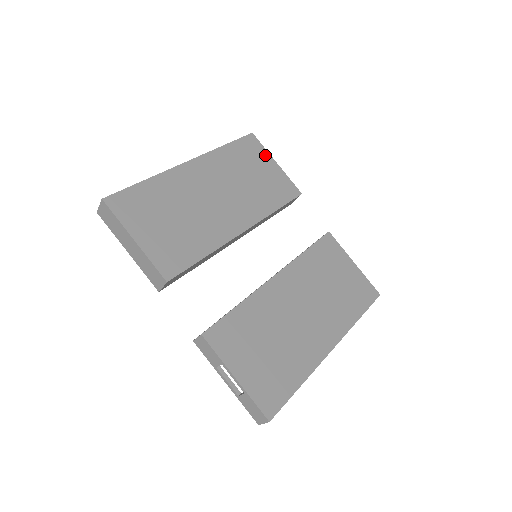
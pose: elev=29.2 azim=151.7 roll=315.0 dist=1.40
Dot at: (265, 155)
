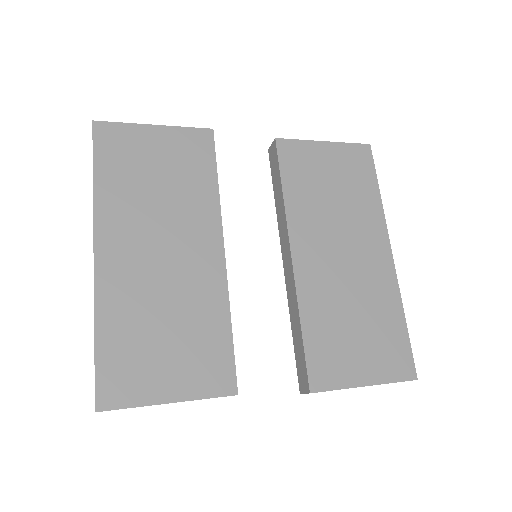
Dot at: (136, 132)
